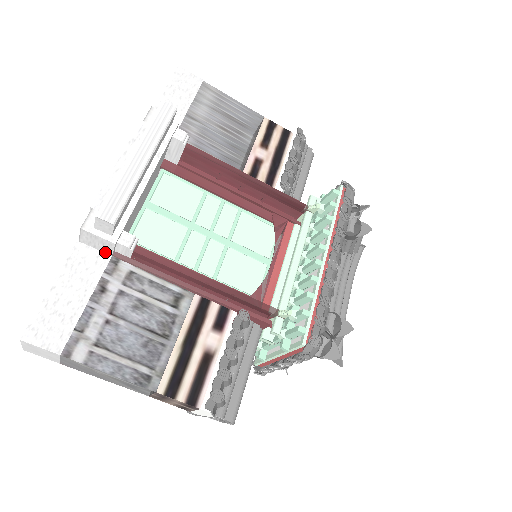
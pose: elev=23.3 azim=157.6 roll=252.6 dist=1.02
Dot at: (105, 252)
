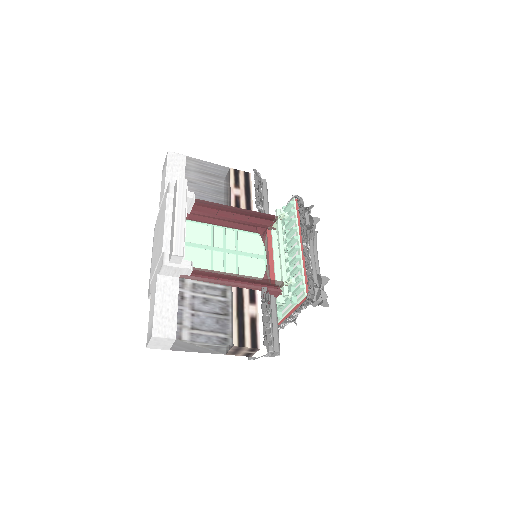
Dot at: (175, 276)
